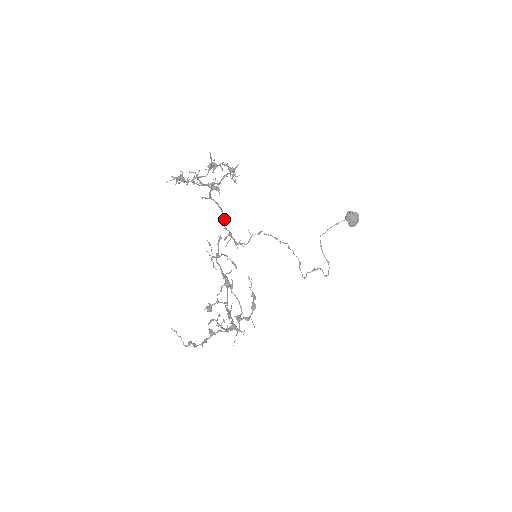
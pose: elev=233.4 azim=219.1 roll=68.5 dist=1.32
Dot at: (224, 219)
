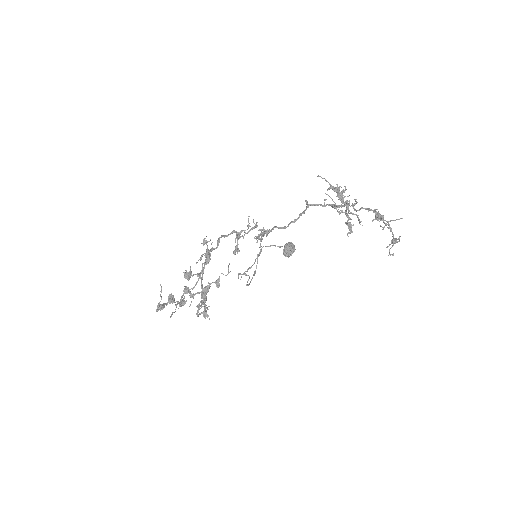
Dot at: occluded
